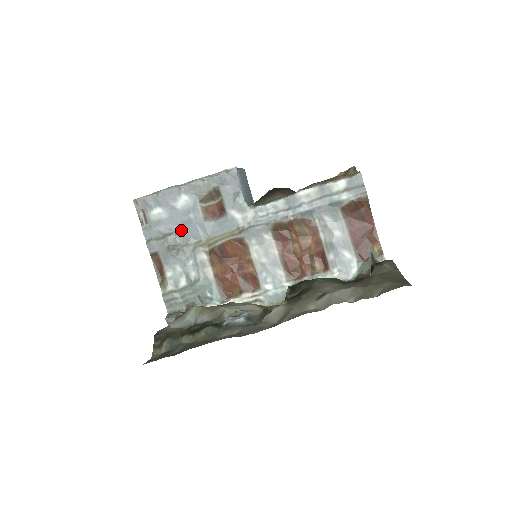
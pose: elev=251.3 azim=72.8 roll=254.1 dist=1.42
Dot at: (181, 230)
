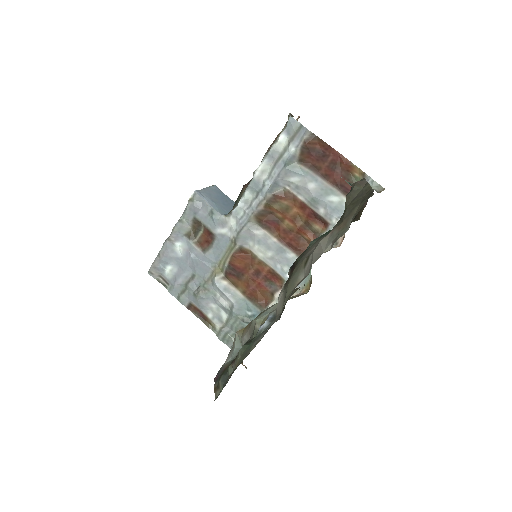
Dot at: (194, 273)
